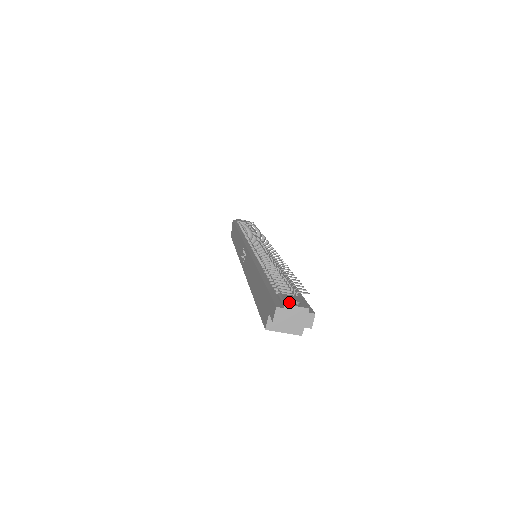
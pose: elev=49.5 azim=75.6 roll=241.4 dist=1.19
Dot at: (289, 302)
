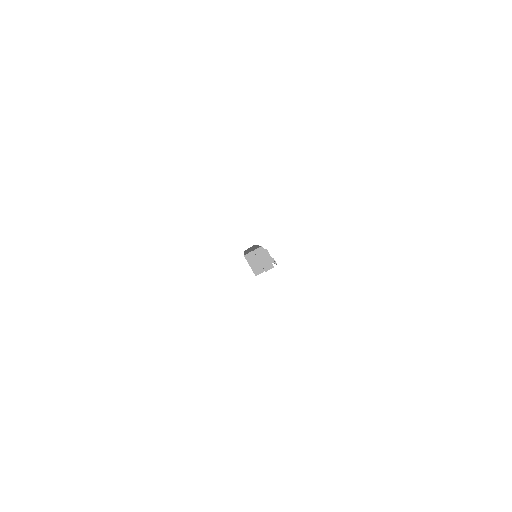
Dot at: occluded
